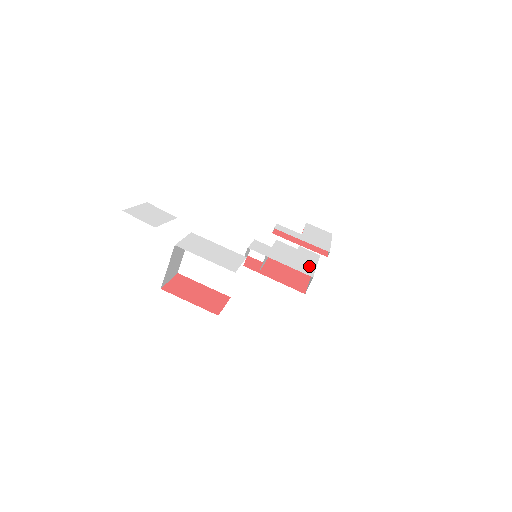
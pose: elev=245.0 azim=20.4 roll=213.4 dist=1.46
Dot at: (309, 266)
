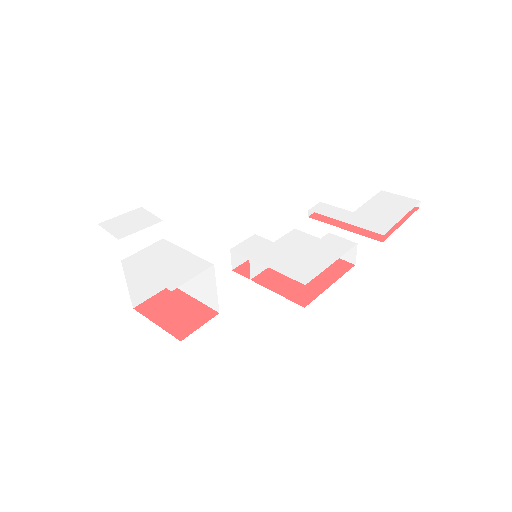
Dot at: (316, 266)
